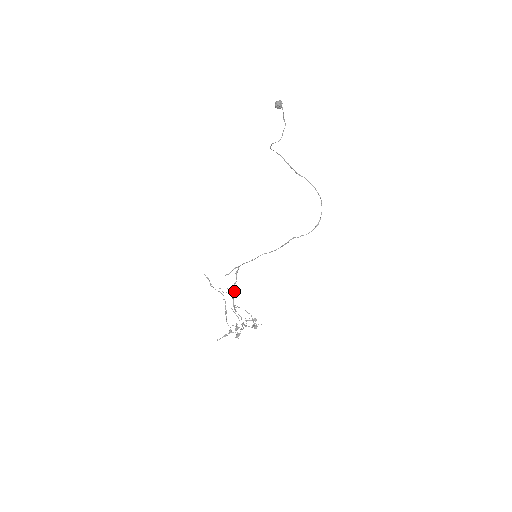
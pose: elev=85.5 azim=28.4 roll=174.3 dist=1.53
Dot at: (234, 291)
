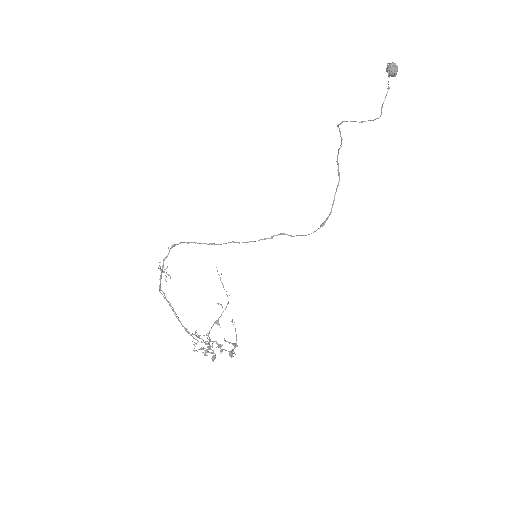
Dot at: (162, 268)
